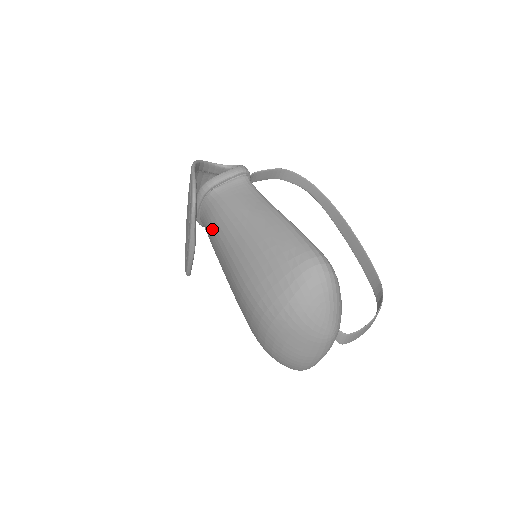
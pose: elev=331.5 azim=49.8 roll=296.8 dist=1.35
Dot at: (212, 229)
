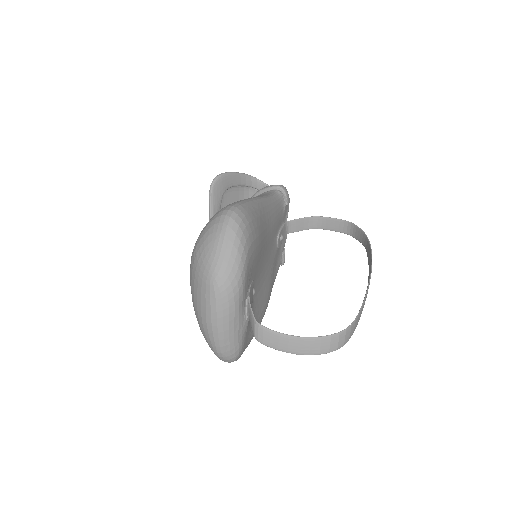
Dot at: occluded
